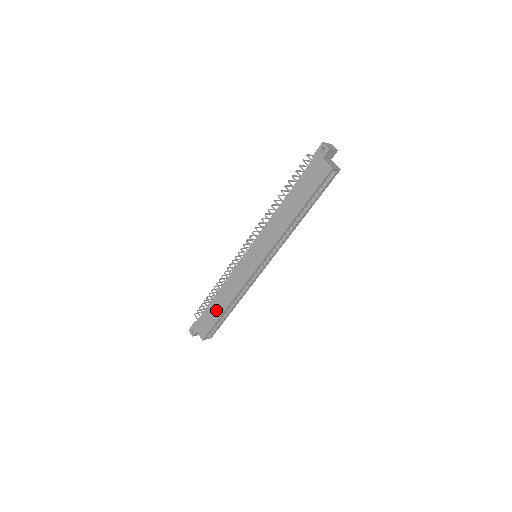
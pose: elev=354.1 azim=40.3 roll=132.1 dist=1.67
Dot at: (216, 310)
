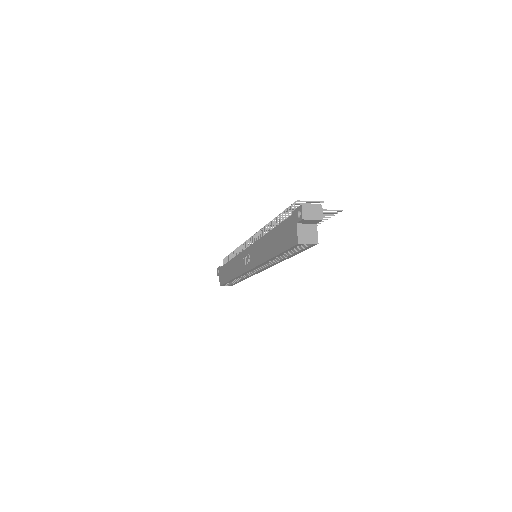
Dot at: (227, 273)
